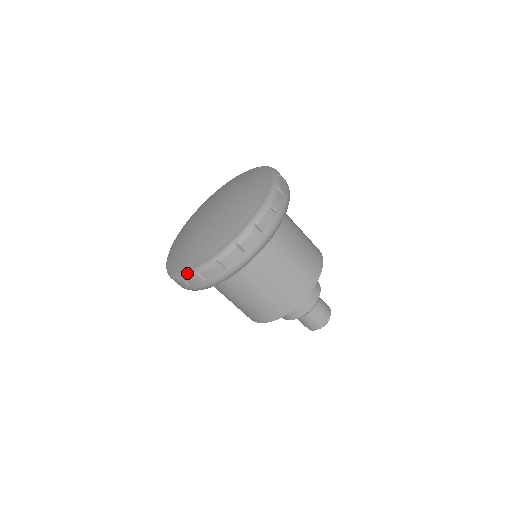
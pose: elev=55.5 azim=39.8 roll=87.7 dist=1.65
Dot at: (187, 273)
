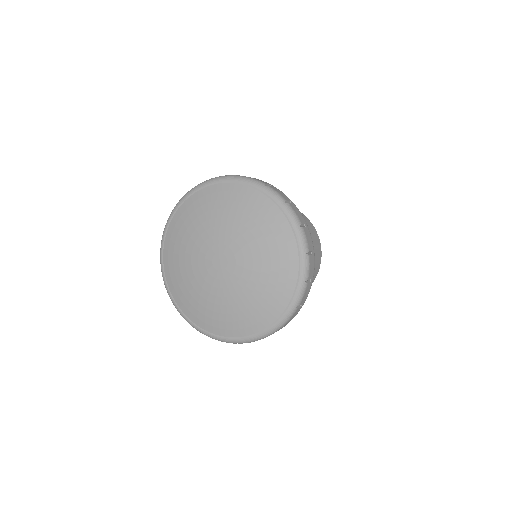
Dot at: (171, 299)
